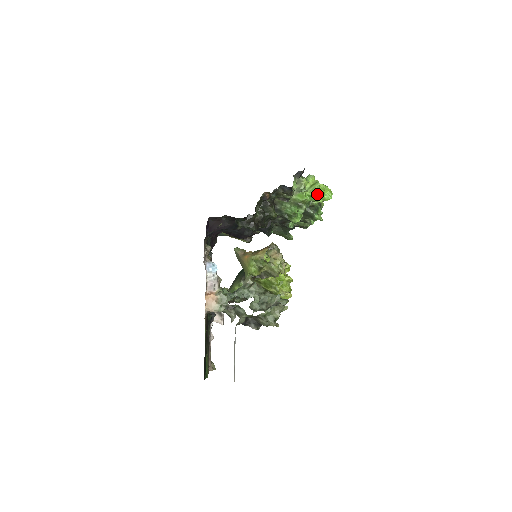
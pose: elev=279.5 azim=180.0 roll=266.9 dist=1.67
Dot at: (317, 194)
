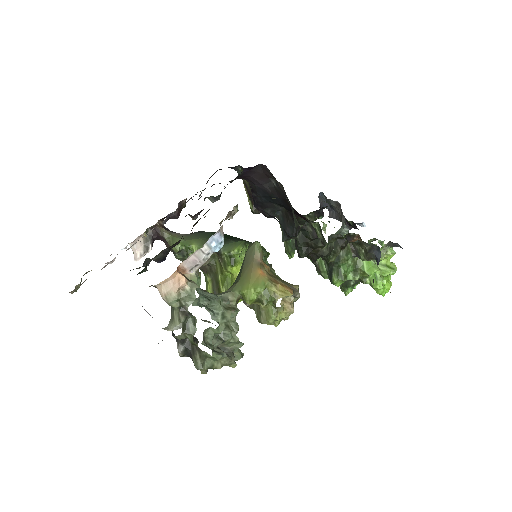
Dot at: occluded
